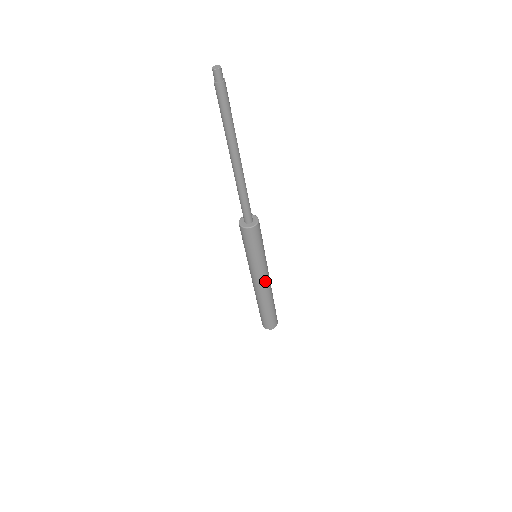
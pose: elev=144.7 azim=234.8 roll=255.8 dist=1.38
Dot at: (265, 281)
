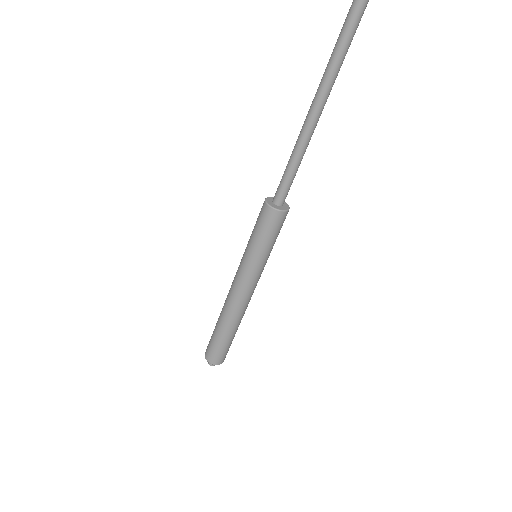
Dot at: (247, 294)
